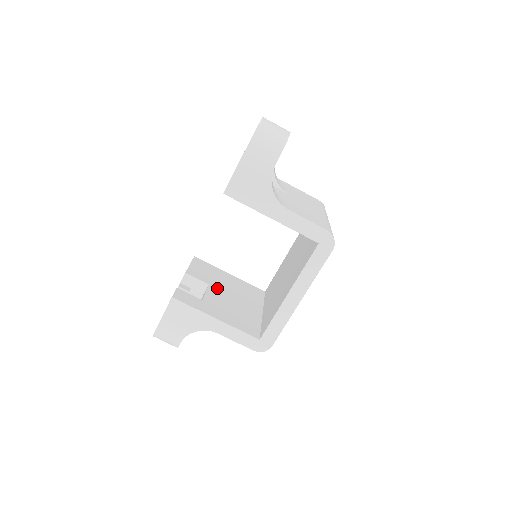
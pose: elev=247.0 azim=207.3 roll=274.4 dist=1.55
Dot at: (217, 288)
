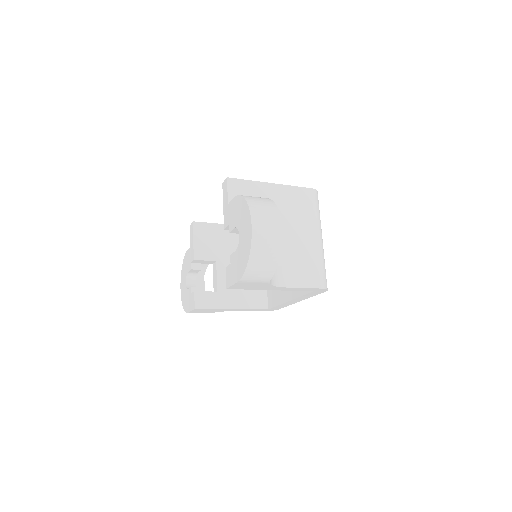
Dot at: (224, 261)
